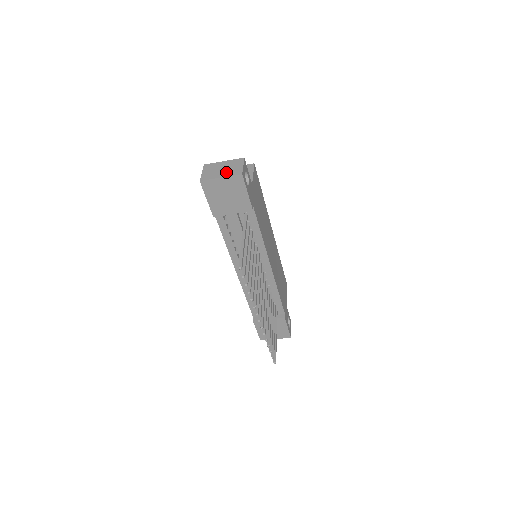
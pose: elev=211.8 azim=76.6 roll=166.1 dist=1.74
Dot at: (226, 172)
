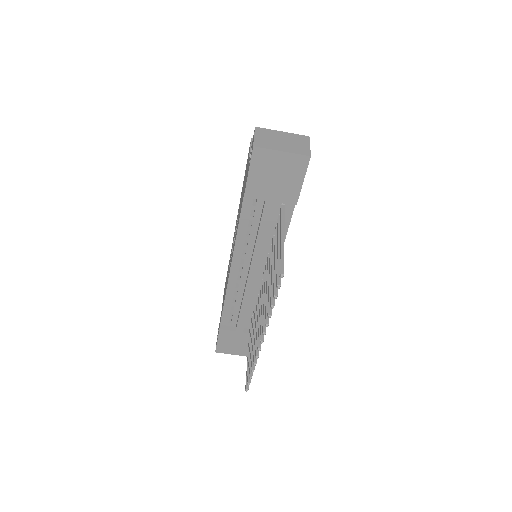
Dot at: (289, 146)
